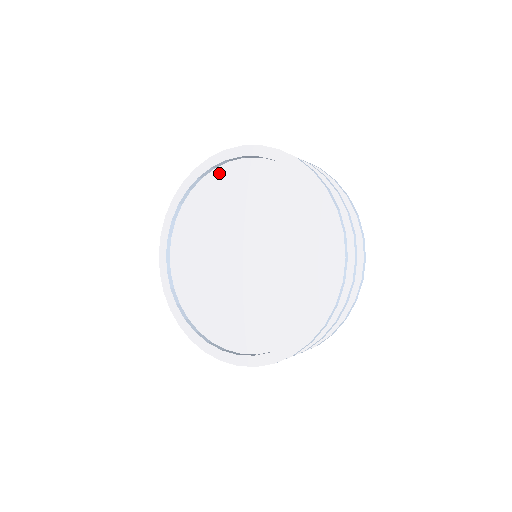
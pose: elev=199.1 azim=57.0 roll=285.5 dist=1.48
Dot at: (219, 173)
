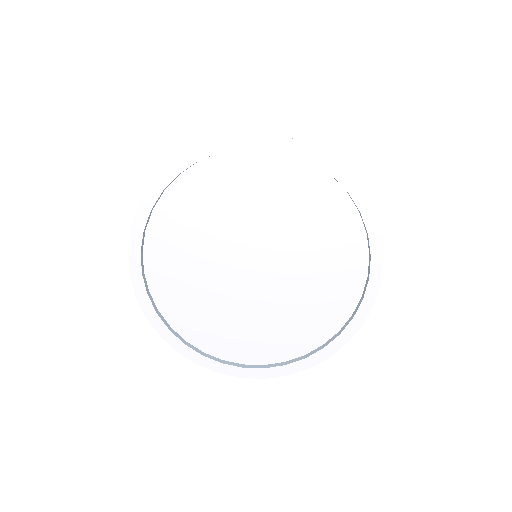
Dot at: (227, 159)
